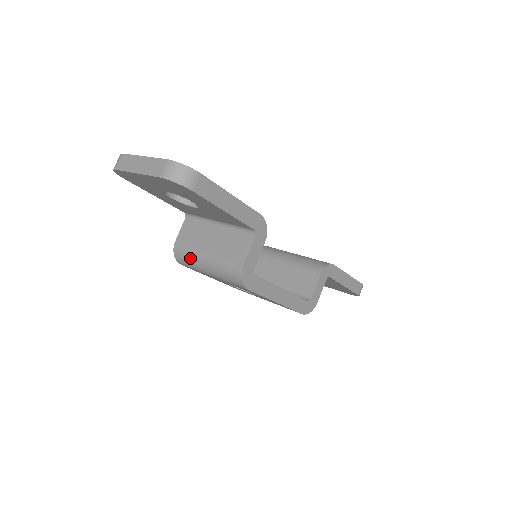
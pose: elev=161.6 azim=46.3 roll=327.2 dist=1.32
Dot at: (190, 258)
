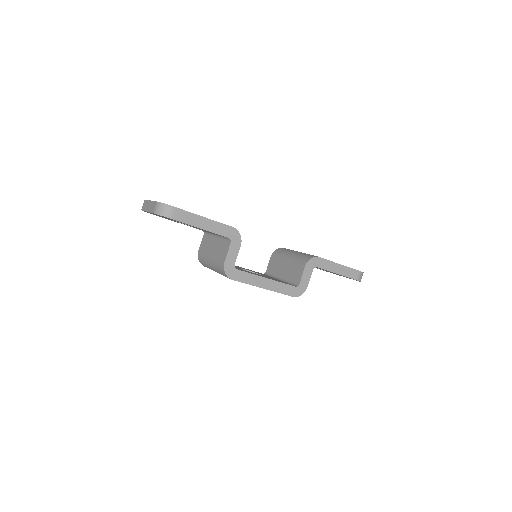
Dot at: (204, 262)
